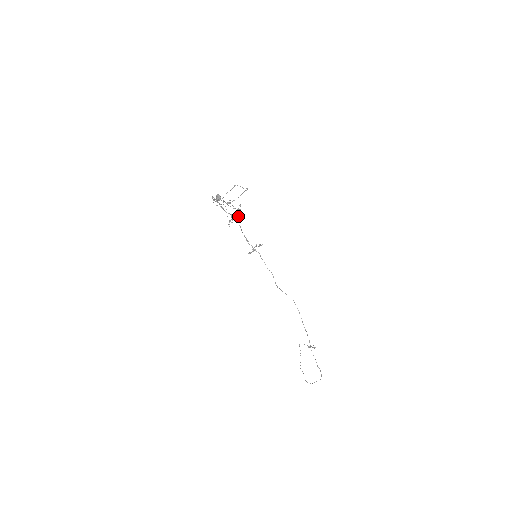
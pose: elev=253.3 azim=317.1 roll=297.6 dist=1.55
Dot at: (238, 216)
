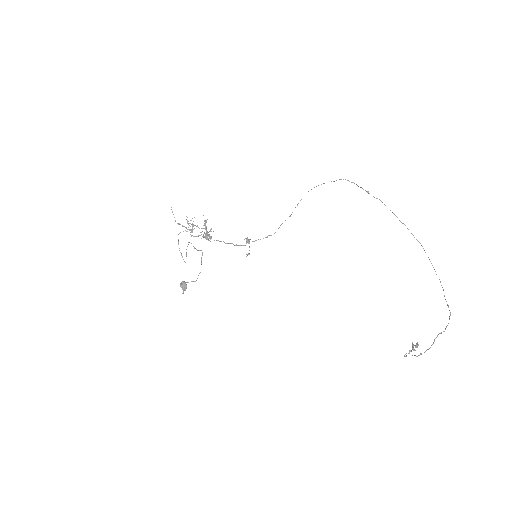
Dot at: occluded
